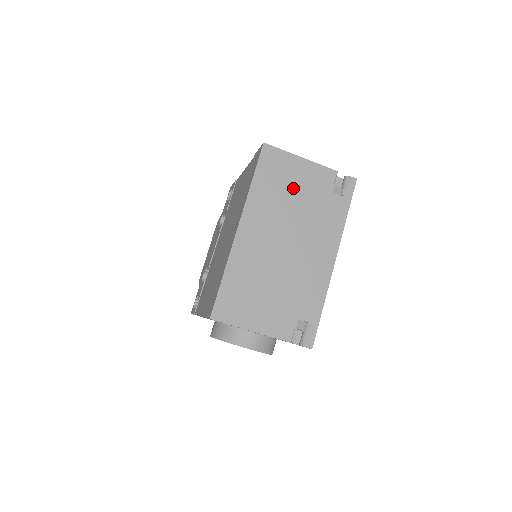
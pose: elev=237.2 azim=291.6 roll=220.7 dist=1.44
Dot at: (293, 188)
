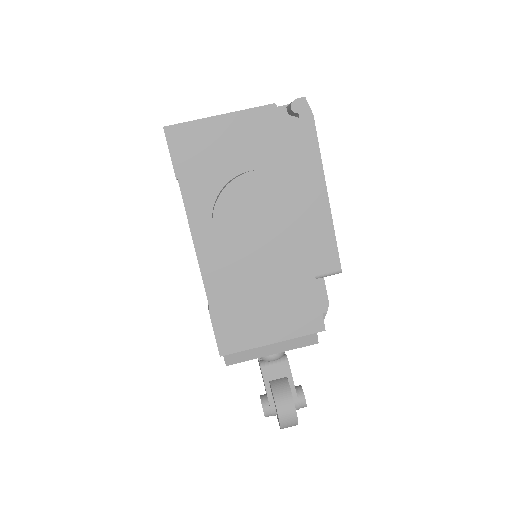
Dot at: occluded
